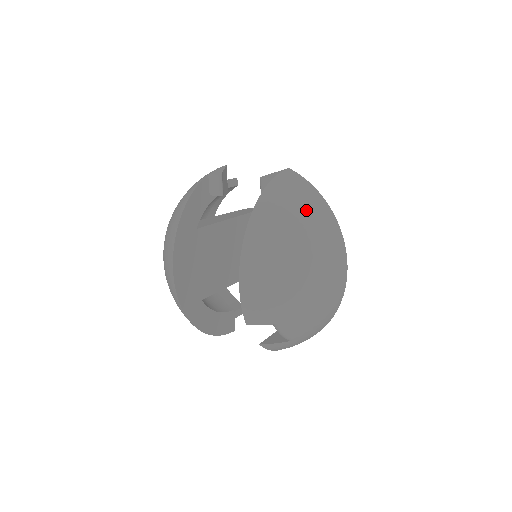
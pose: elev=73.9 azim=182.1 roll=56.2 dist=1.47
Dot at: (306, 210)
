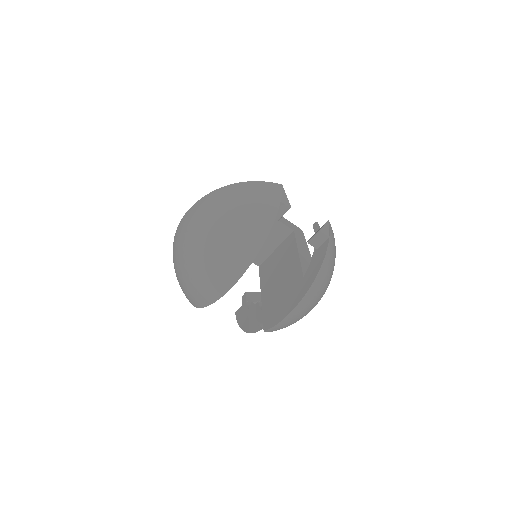
Dot at: occluded
